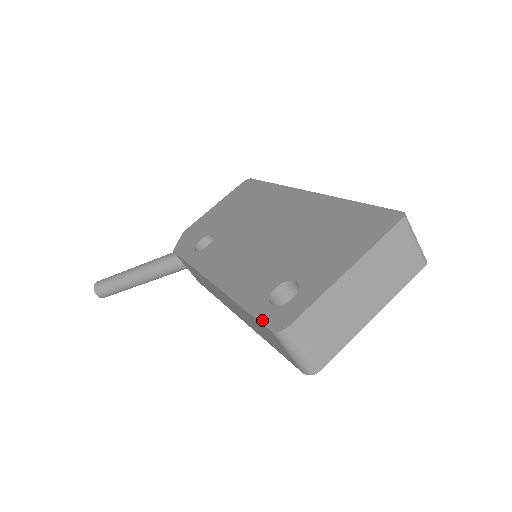
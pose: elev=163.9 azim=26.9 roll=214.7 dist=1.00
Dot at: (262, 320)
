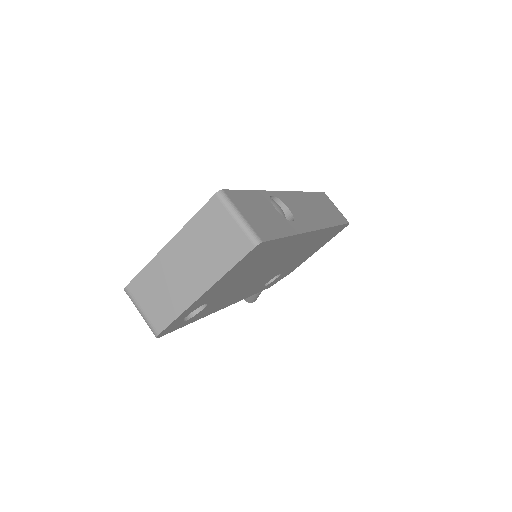
Dot at: occluded
